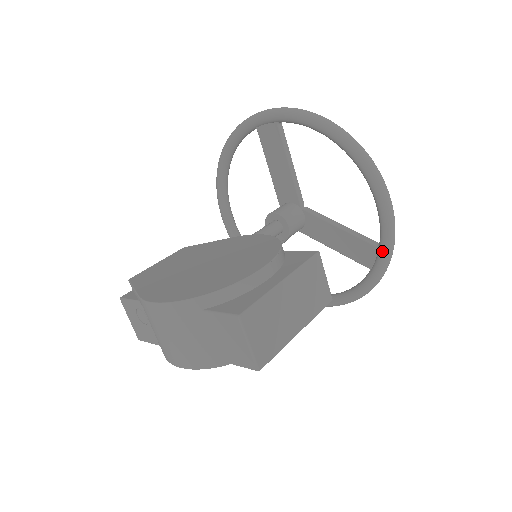
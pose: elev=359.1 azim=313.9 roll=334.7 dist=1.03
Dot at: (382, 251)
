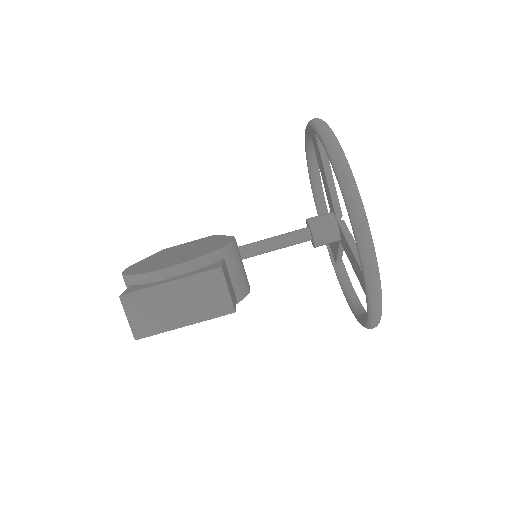
Dot at: occluded
